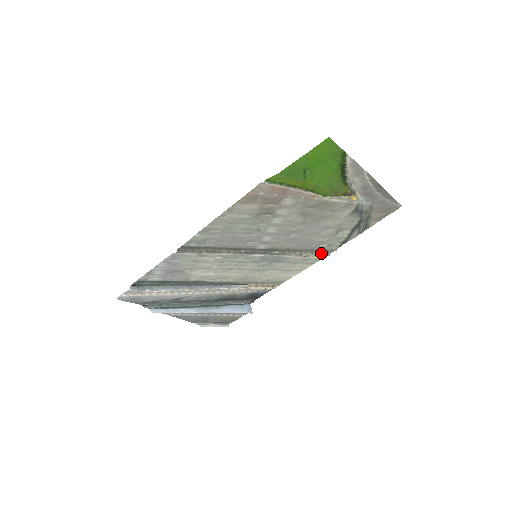
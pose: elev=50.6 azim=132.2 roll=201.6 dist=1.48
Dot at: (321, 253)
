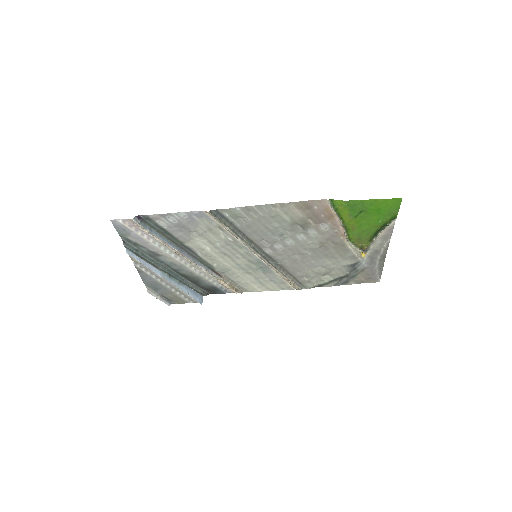
Dot at: (298, 284)
